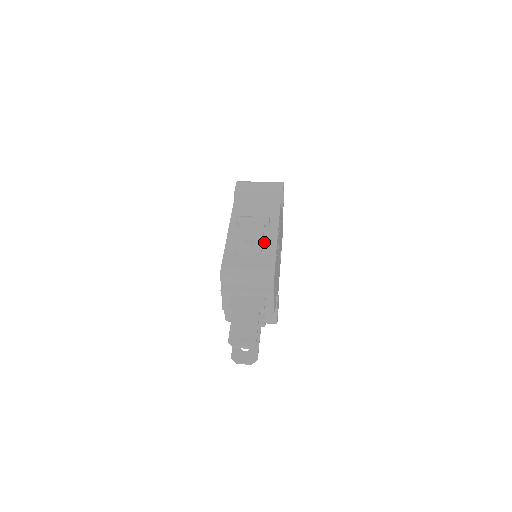
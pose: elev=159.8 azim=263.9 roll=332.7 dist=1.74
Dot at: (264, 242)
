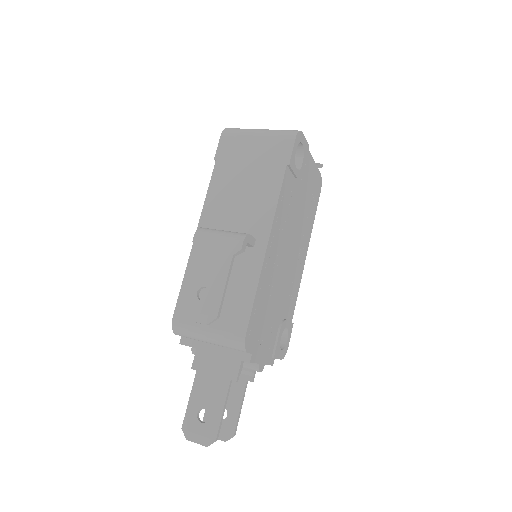
Dot at: (240, 275)
